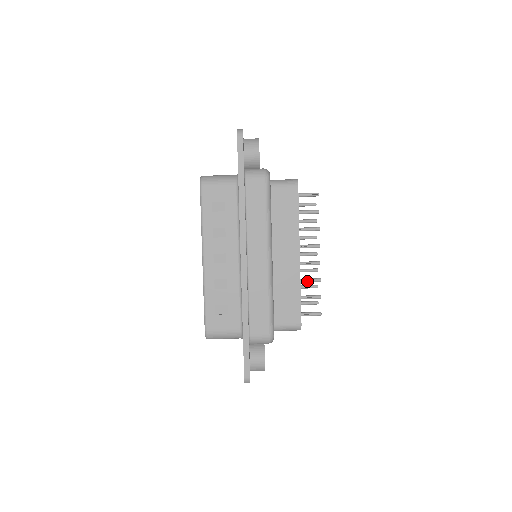
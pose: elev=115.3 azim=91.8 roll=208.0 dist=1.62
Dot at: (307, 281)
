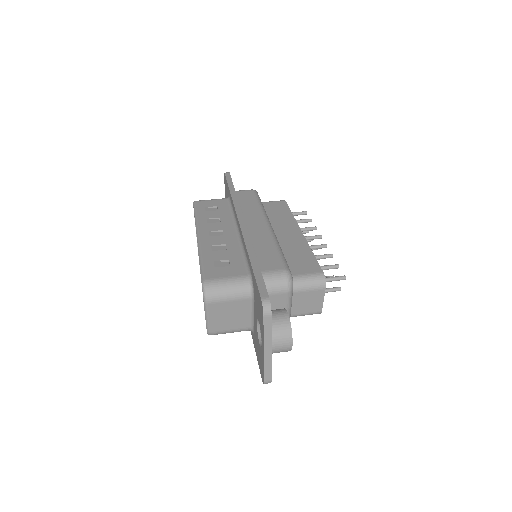
Dot at: (318, 256)
